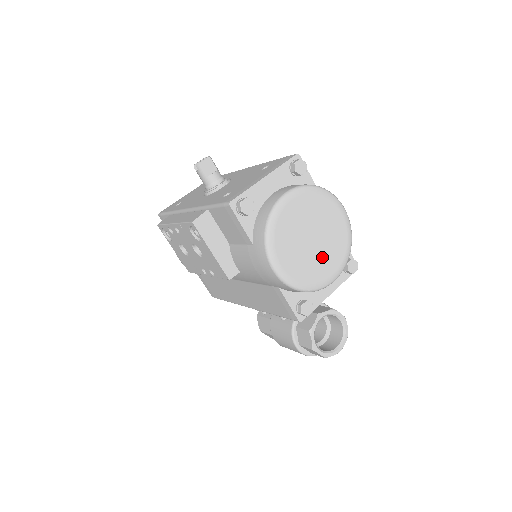
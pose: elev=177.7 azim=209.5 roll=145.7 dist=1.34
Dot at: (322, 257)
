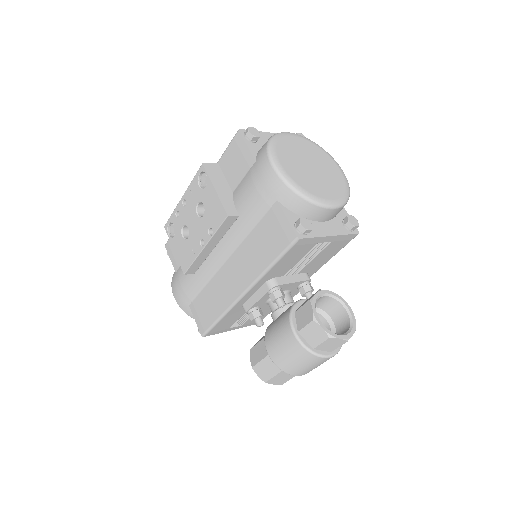
Dot at: (321, 182)
